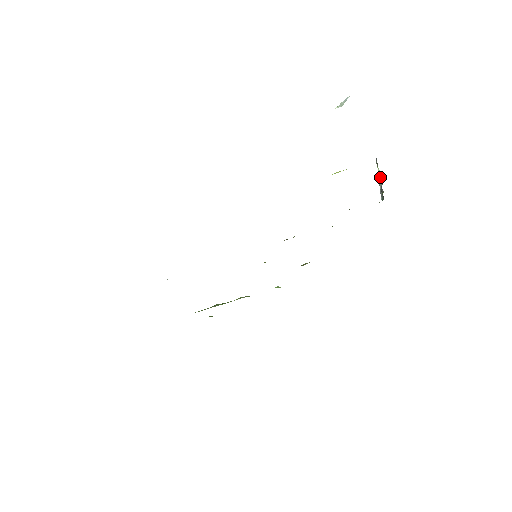
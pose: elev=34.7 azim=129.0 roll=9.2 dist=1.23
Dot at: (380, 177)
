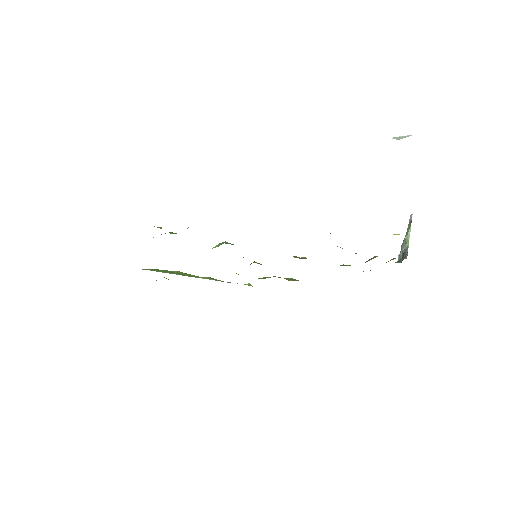
Dot at: (407, 238)
